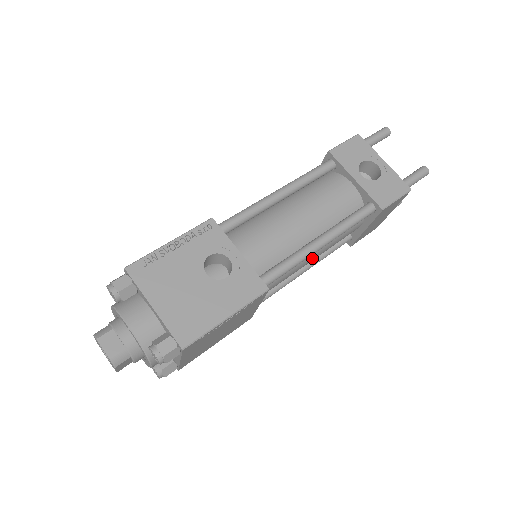
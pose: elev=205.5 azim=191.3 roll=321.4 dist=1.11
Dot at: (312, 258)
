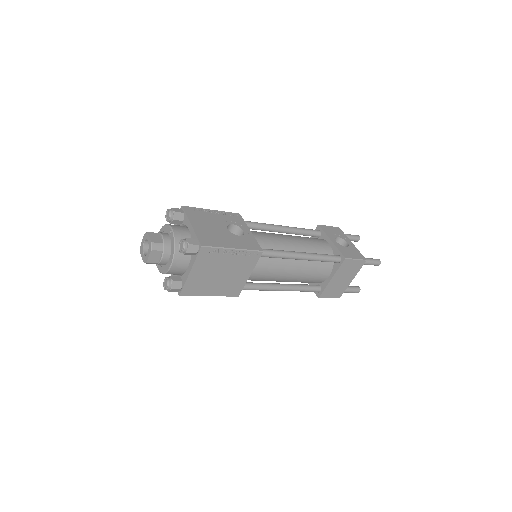
Dot at: (292, 271)
